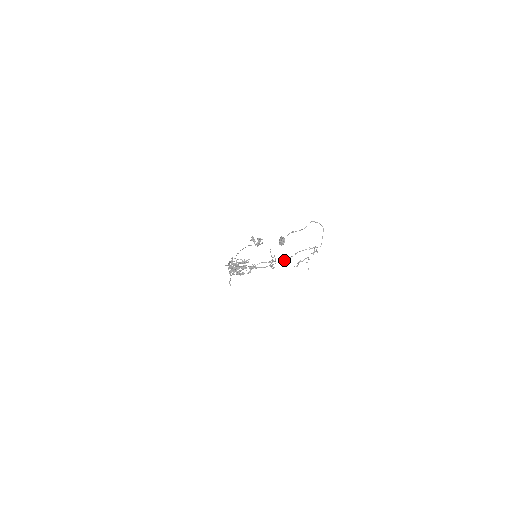
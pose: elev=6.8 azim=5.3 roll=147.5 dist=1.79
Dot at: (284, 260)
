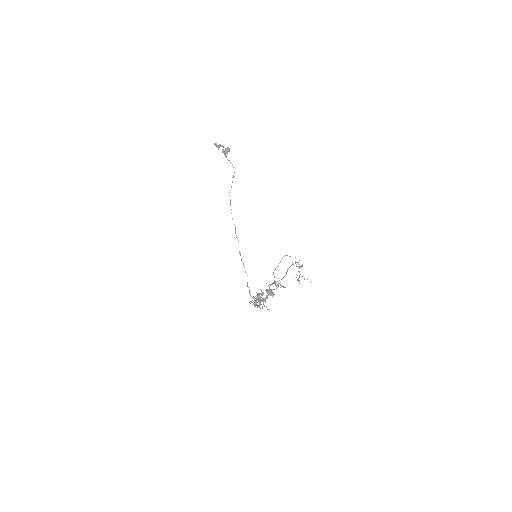
Dot at: occluded
